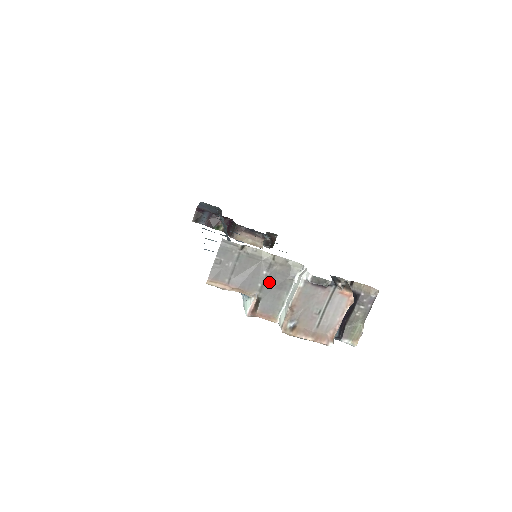
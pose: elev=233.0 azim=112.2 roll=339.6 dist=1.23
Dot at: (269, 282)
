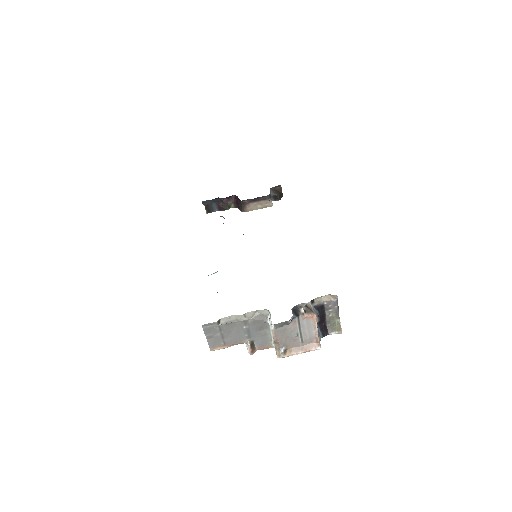
Dot at: (252, 330)
